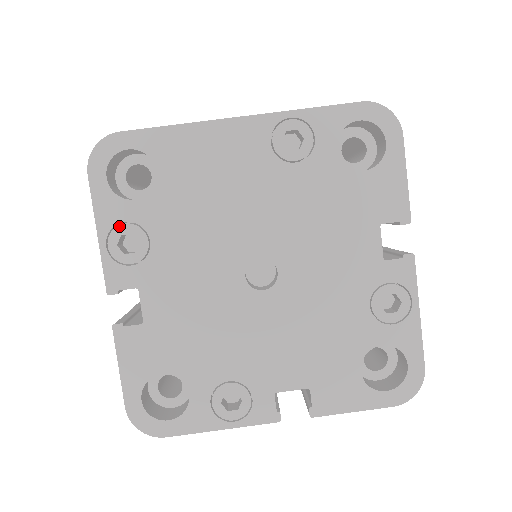
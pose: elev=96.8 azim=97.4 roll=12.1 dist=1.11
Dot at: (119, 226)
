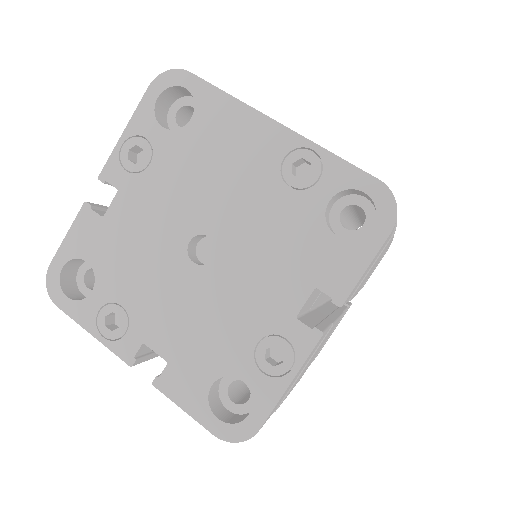
Dot at: (140, 137)
